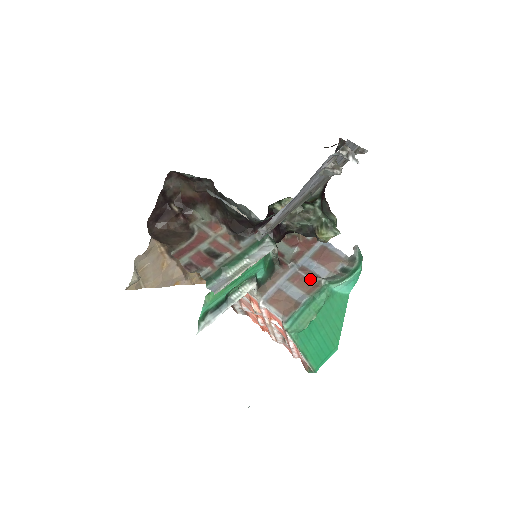
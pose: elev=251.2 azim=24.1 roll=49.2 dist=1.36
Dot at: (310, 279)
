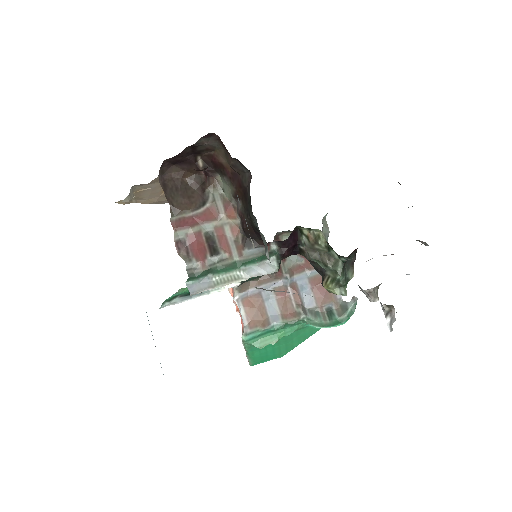
Dot at: (294, 303)
